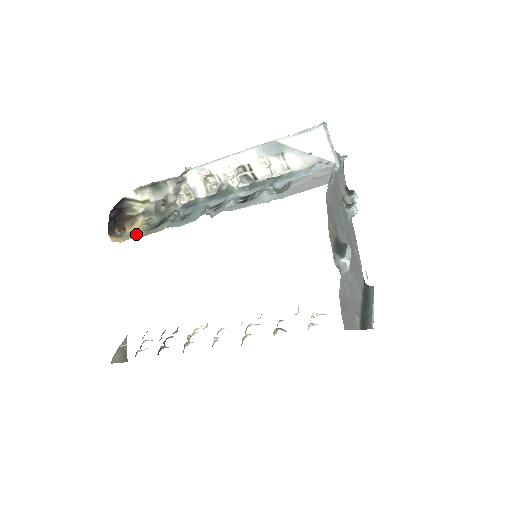
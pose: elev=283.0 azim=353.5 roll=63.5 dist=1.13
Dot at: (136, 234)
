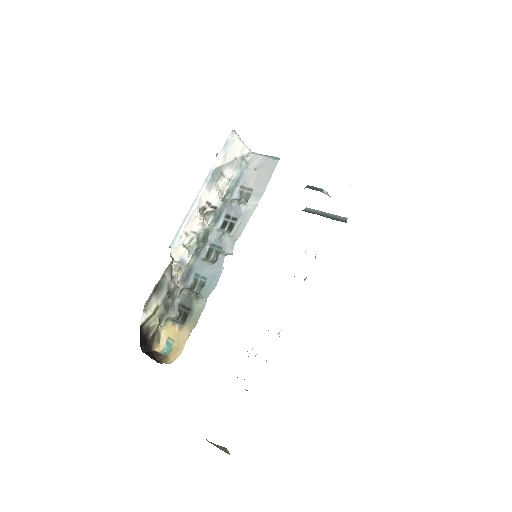
Dot at: (183, 335)
